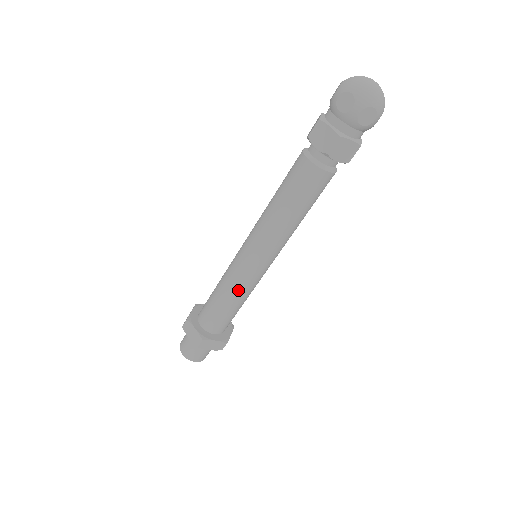
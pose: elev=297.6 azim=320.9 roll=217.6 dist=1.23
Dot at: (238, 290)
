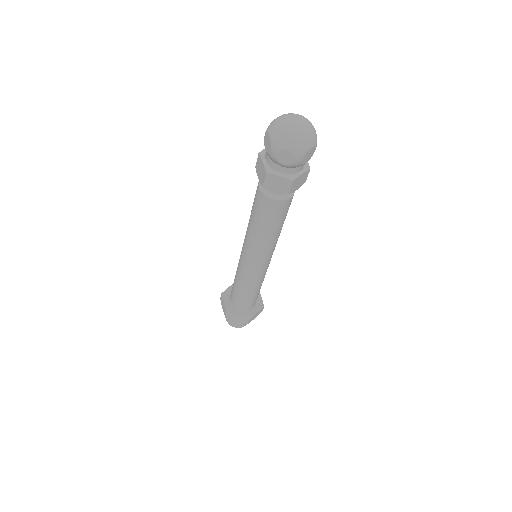
Dot at: (243, 282)
